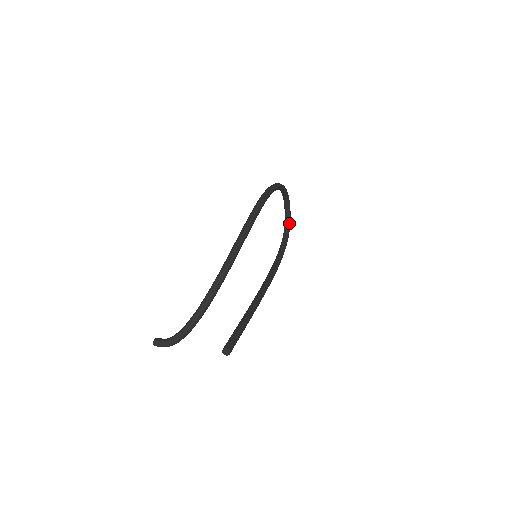
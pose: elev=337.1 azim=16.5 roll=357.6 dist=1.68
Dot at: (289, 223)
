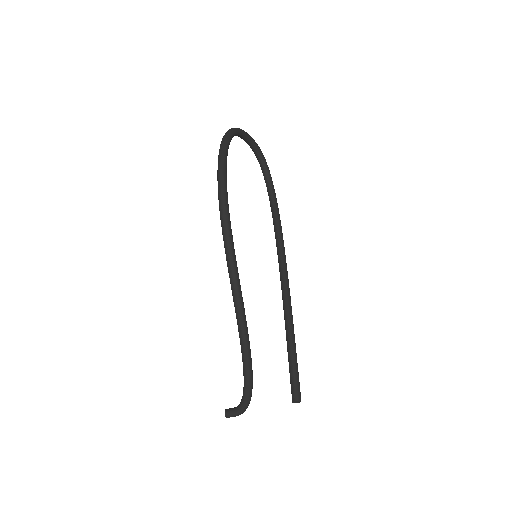
Dot at: (258, 149)
